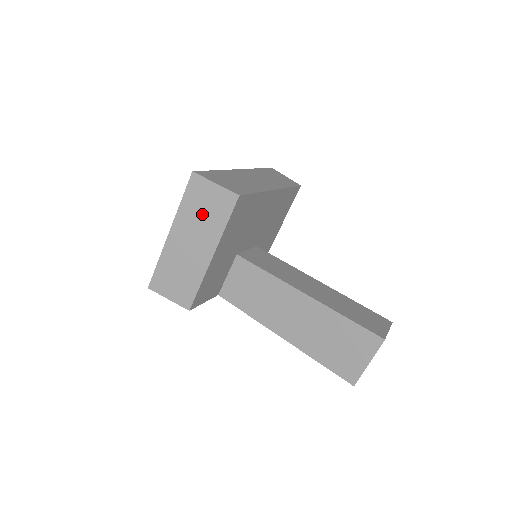
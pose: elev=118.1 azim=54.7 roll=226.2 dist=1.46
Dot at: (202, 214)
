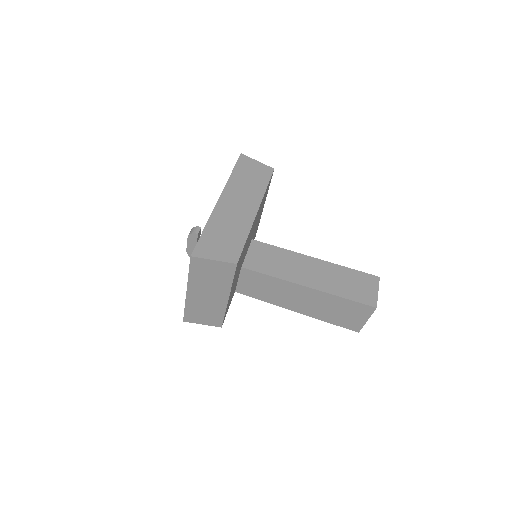
Dot at: (210, 278)
